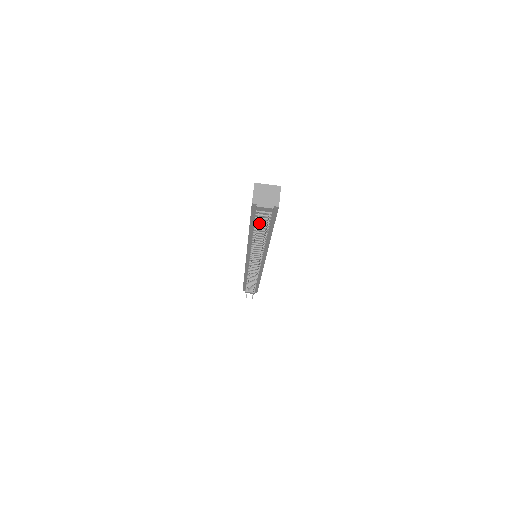
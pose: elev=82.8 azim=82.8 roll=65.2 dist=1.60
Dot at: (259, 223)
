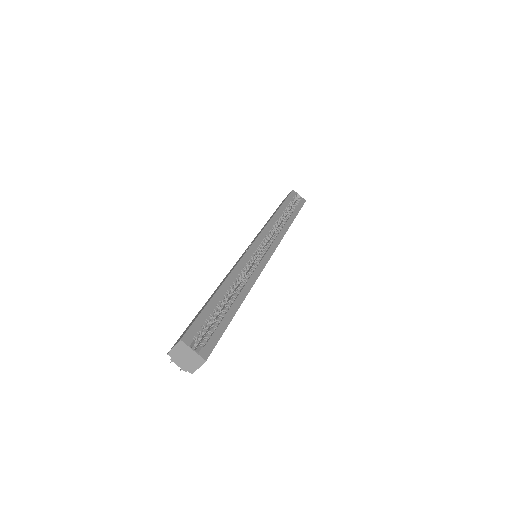
Dot at: occluded
